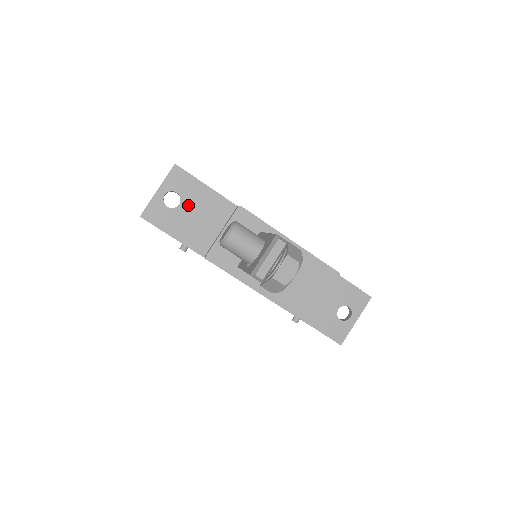
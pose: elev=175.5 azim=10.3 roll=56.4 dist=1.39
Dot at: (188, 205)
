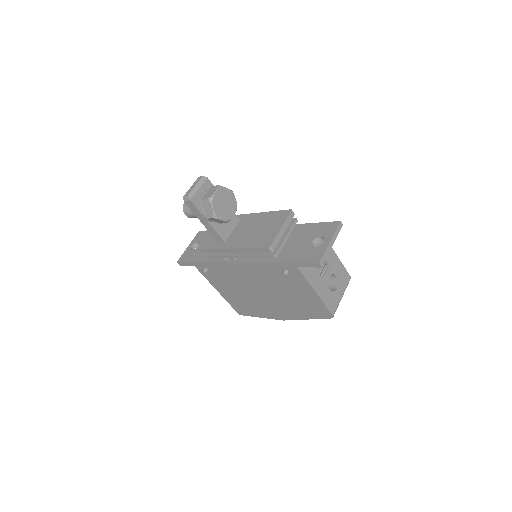
Dot at: occluded
